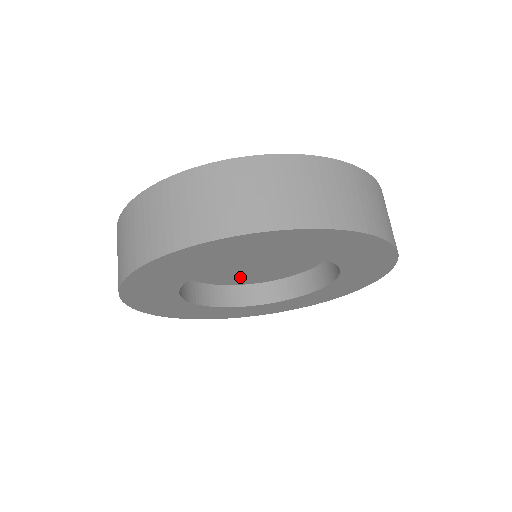
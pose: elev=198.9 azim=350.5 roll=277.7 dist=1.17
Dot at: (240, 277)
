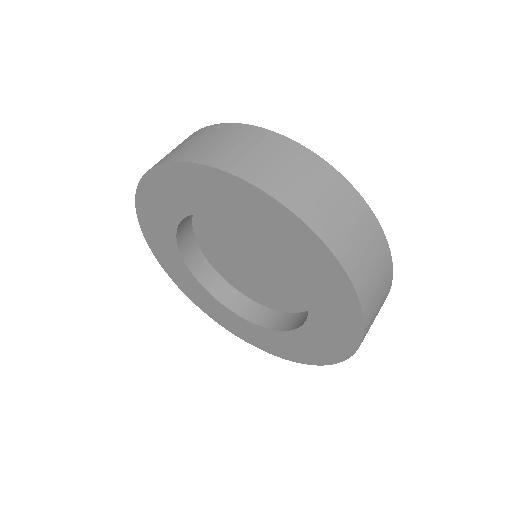
Dot at: (222, 259)
